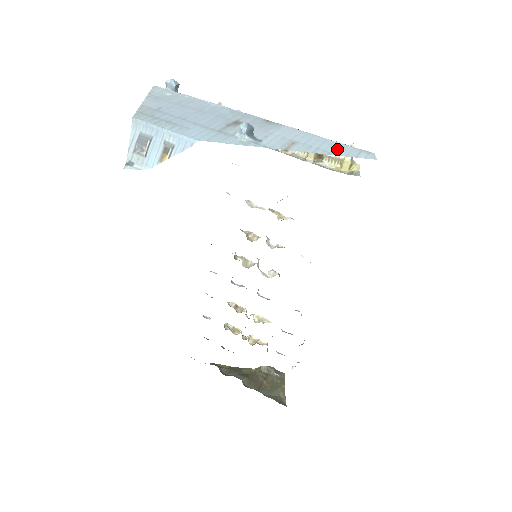
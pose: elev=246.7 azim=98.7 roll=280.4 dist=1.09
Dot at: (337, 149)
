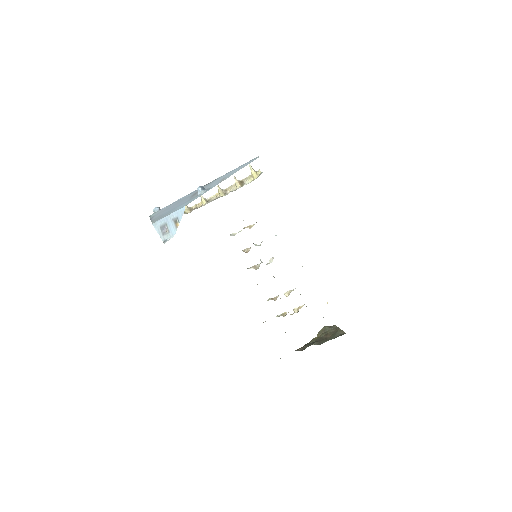
Dot at: (242, 167)
